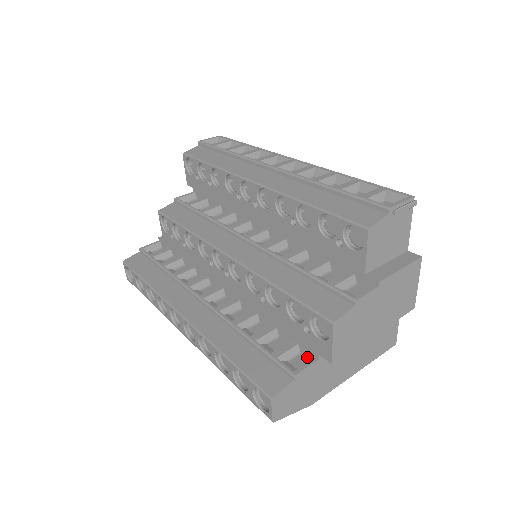
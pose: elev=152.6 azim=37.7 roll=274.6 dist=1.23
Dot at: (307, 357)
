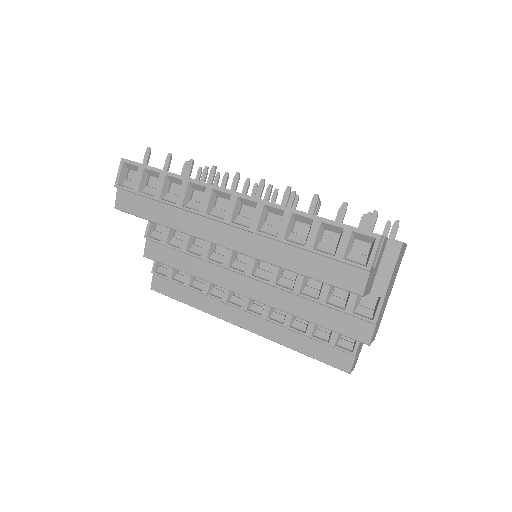
Dot at: occluded
